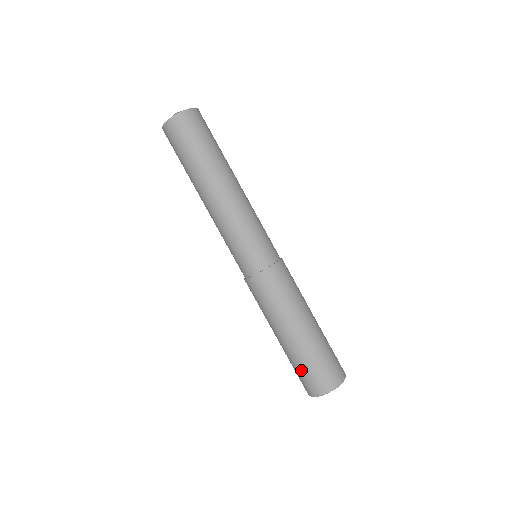
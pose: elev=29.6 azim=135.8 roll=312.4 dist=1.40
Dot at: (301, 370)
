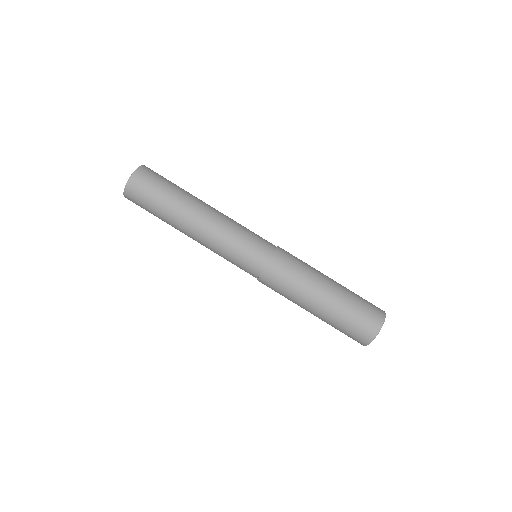
Dot at: occluded
